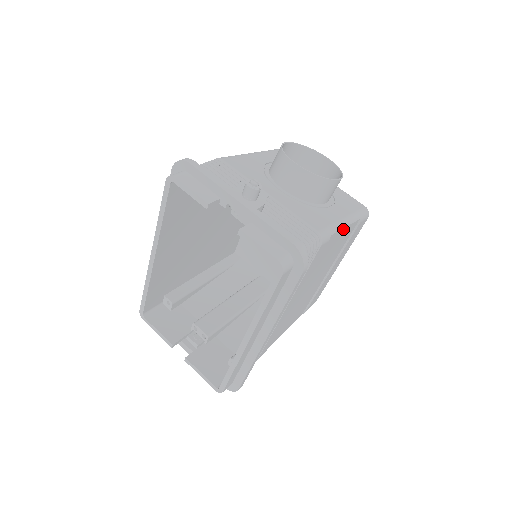
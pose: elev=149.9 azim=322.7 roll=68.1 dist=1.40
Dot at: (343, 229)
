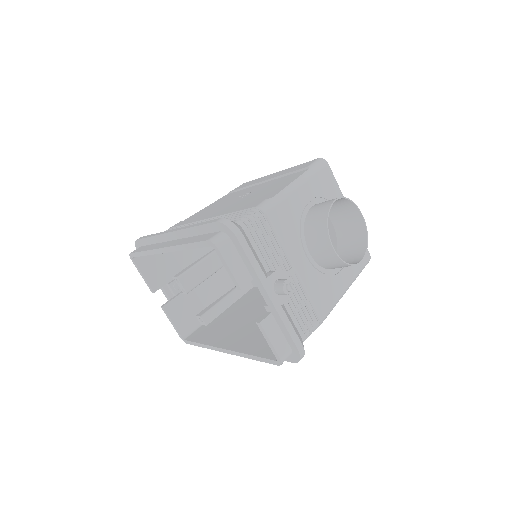
Dot at: occluded
